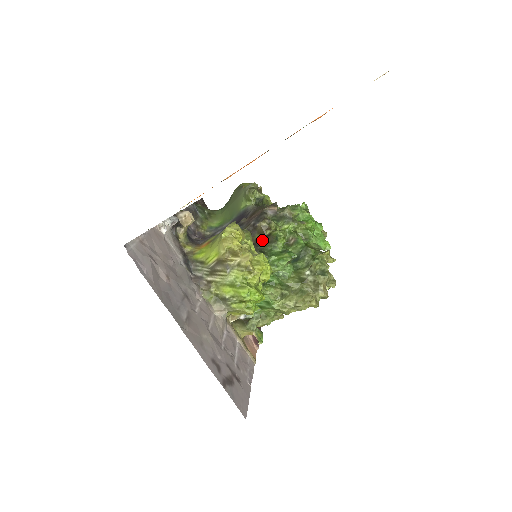
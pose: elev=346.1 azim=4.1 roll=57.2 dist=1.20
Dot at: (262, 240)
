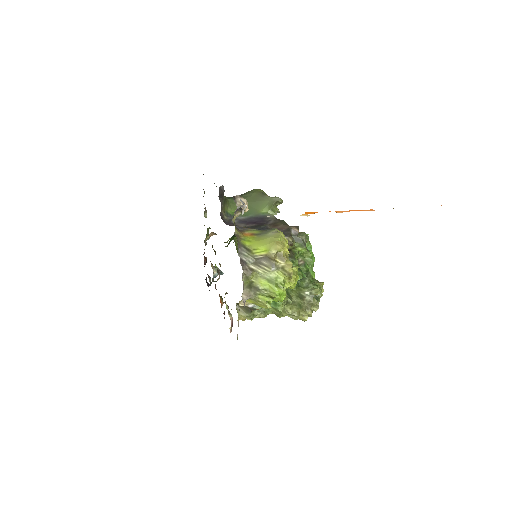
Dot at: occluded
